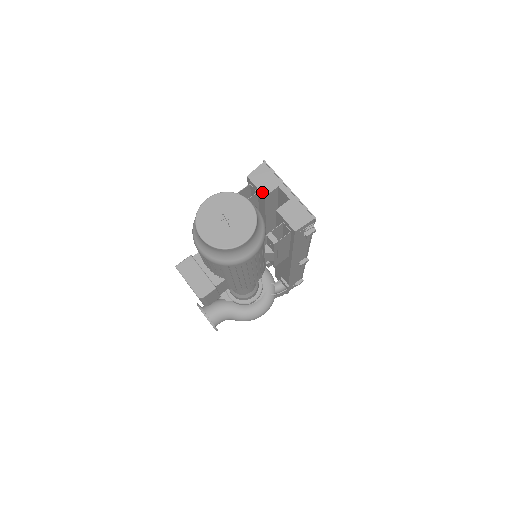
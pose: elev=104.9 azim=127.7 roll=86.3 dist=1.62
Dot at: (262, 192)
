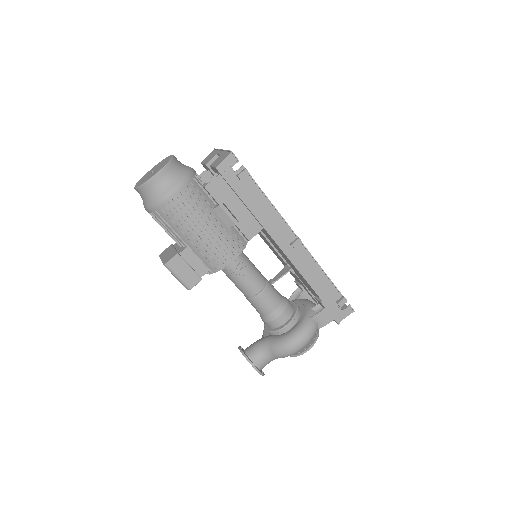
Dot at: (205, 164)
